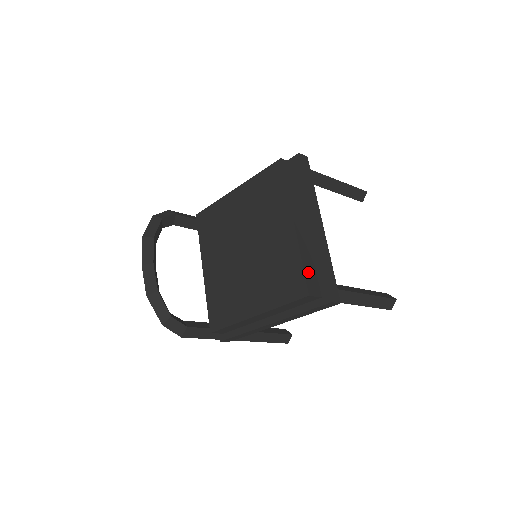
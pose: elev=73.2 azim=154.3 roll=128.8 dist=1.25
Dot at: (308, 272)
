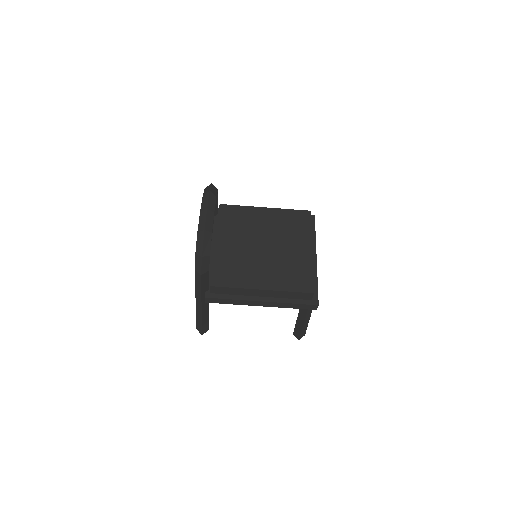
Dot at: (313, 281)
